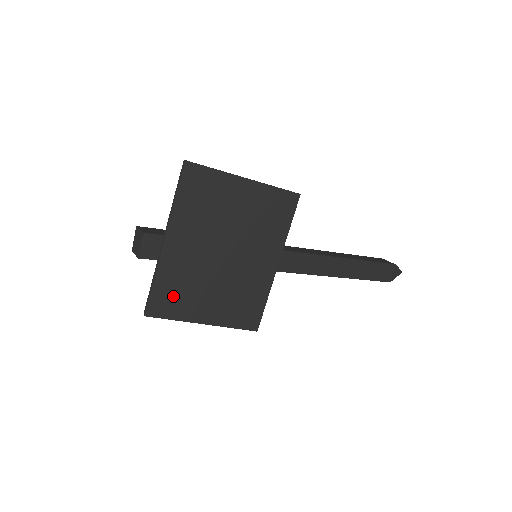
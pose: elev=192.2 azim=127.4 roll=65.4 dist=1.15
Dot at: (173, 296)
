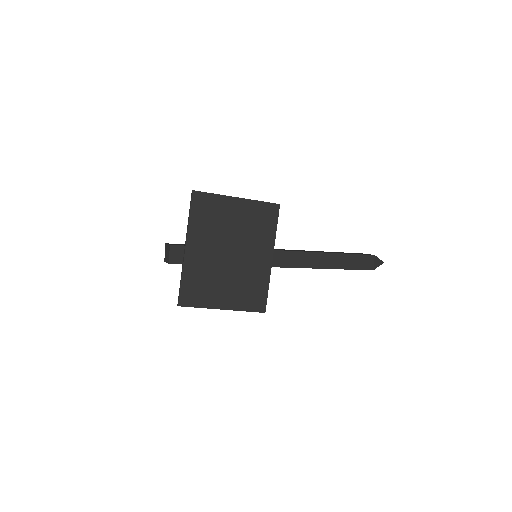
Dot at: (197, 289)
